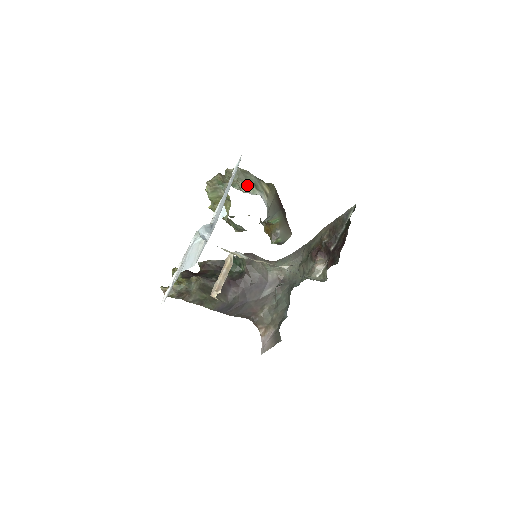
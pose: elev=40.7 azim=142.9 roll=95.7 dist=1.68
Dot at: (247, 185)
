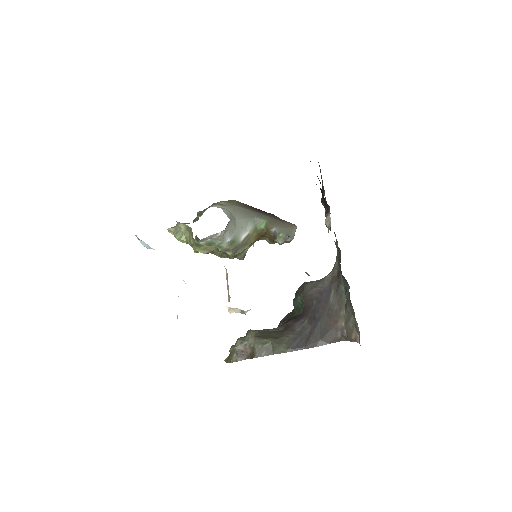
Dot at: occluded
